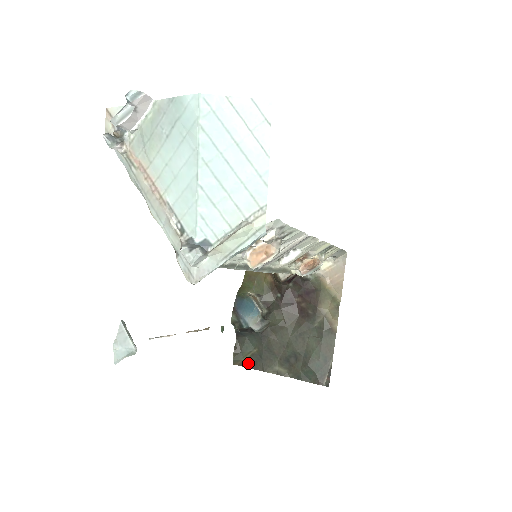
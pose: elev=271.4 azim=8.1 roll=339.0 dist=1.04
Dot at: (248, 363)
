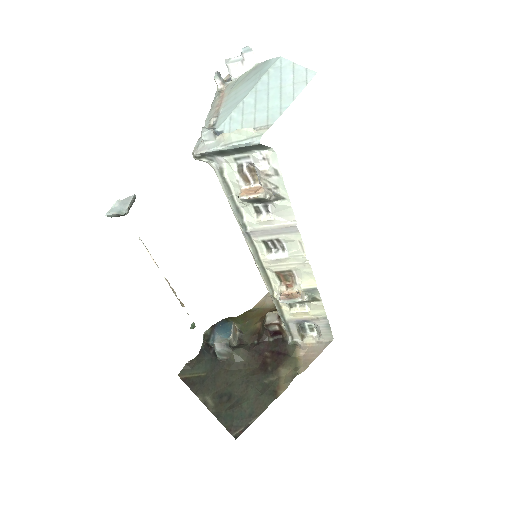
Dot at: (190, 381)
